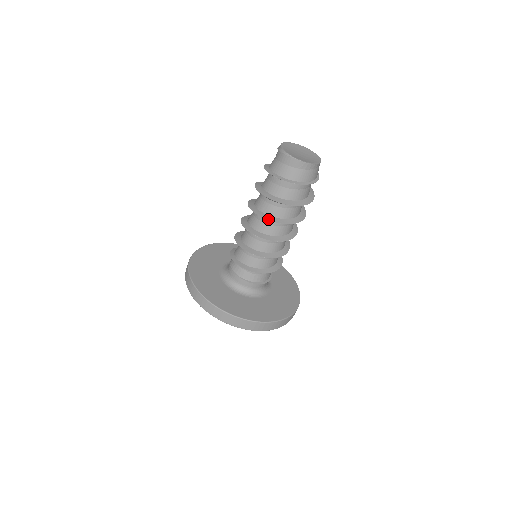
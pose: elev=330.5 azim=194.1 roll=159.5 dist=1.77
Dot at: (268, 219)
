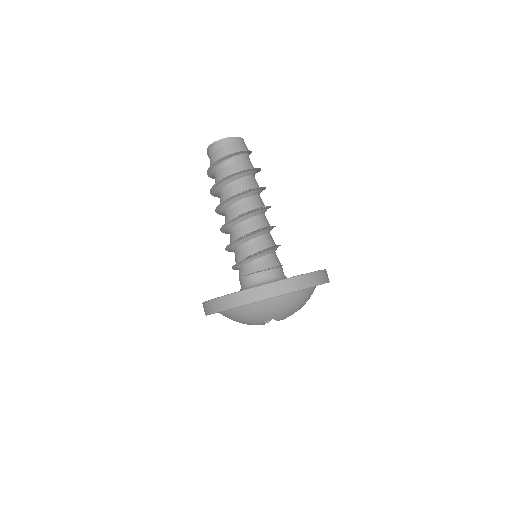
Dot at: (230, 197)
